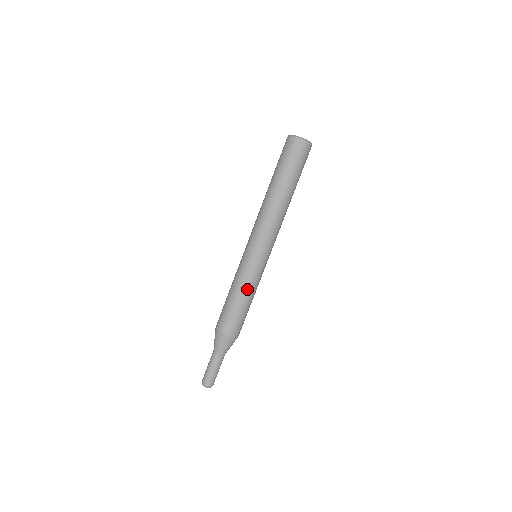
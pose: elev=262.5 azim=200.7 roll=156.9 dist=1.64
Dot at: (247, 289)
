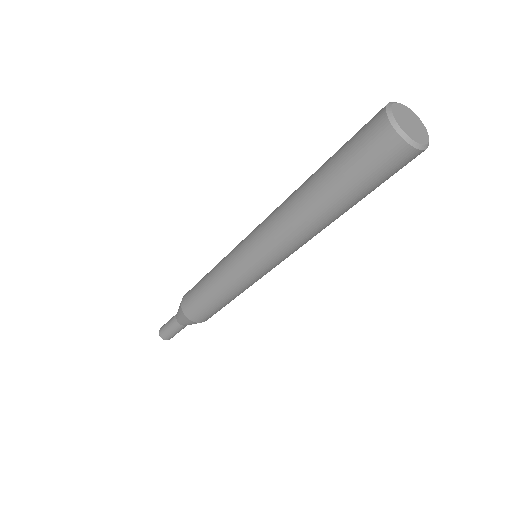
Dot at: occluded
